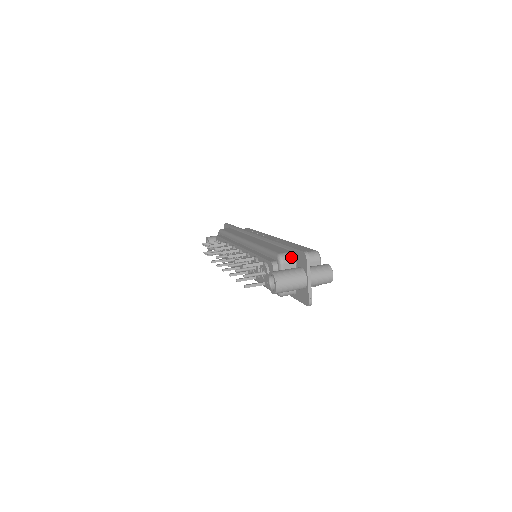
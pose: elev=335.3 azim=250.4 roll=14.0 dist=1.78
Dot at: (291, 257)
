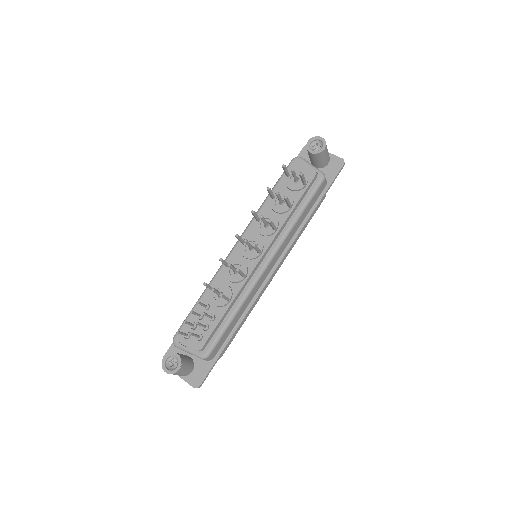
Dot at: occluded
